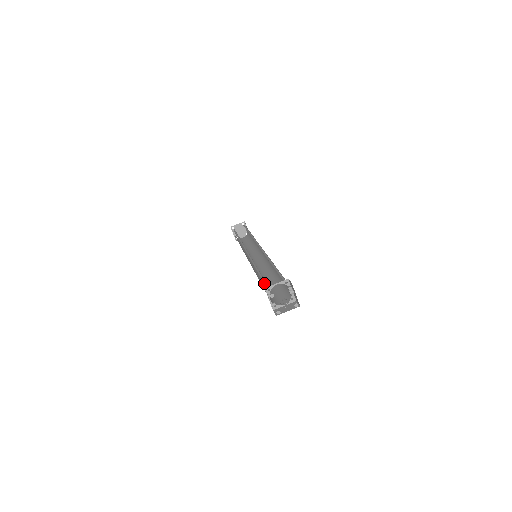
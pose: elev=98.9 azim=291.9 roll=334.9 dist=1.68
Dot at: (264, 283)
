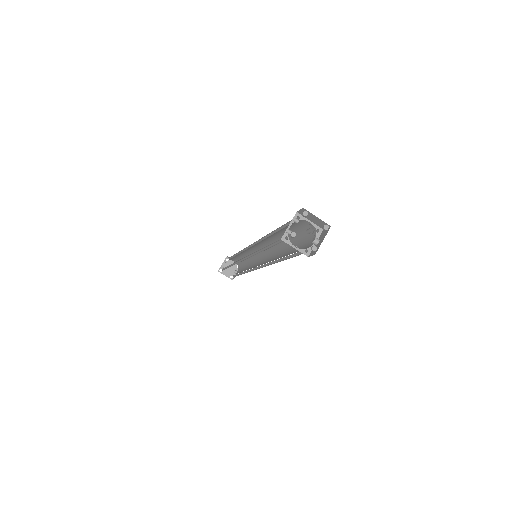
Dot at: (287, 224)
